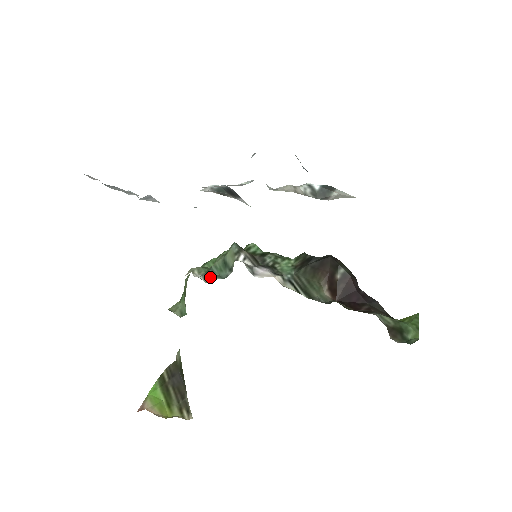
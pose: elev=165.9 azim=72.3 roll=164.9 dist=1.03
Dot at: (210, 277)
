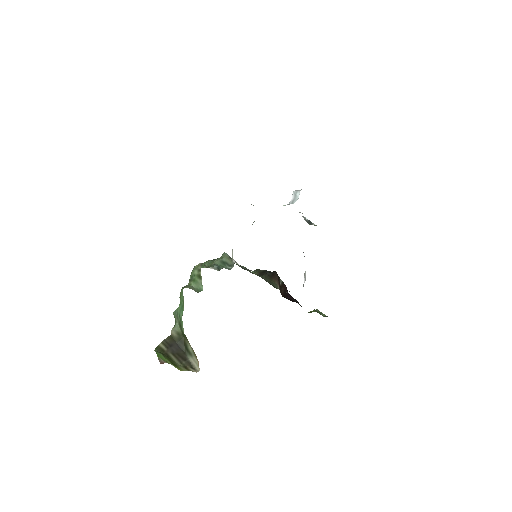
Dot at: (219, 268)
